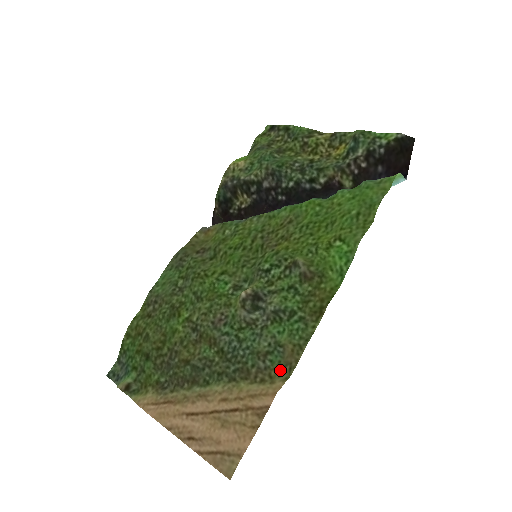
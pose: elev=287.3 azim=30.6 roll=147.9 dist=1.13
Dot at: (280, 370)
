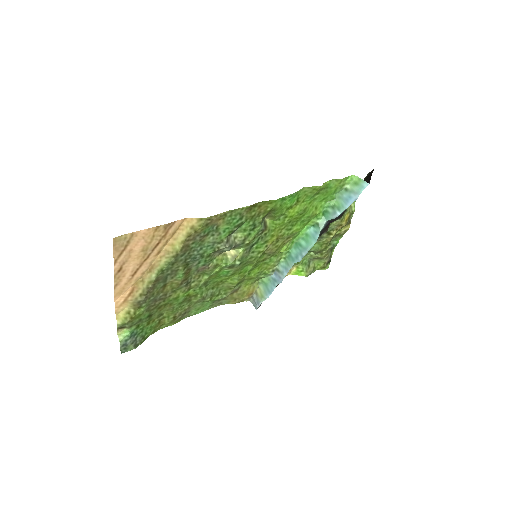
Dot at: (204, 226)
